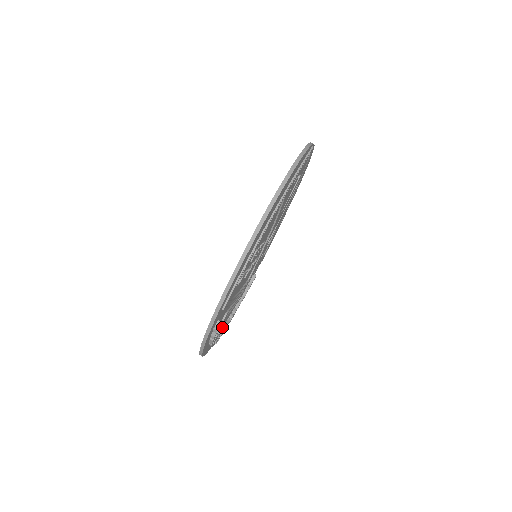
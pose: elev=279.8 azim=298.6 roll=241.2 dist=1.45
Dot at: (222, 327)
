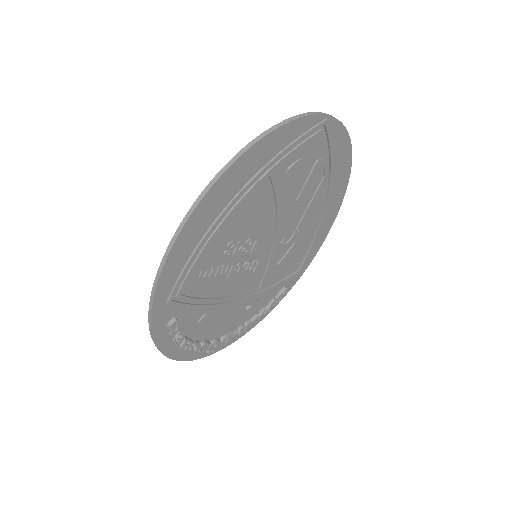
Dot at: (222, 336)
